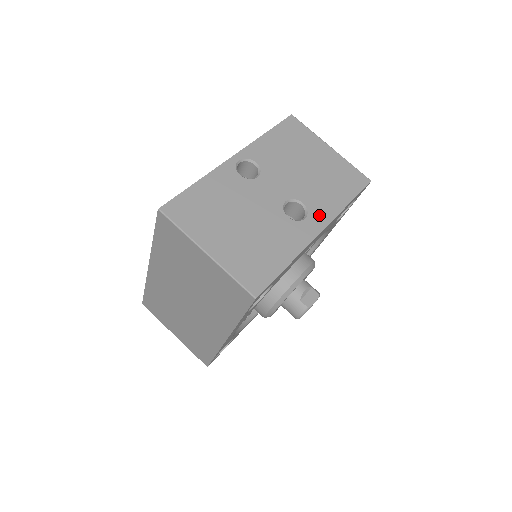
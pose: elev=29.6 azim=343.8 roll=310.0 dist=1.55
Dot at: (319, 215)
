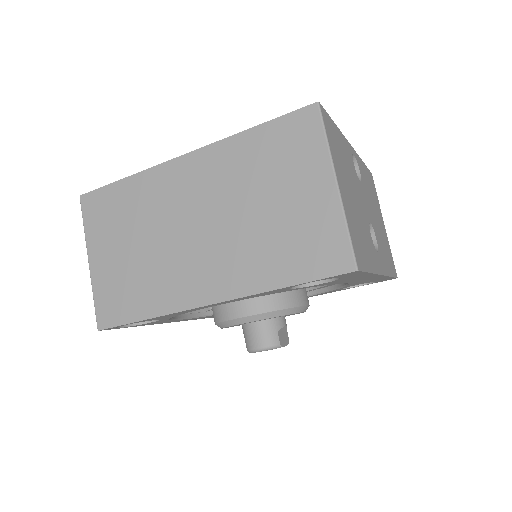
Dot at: (382, 261)
